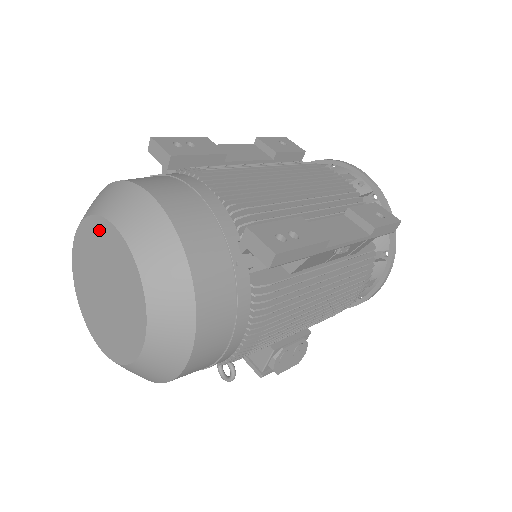
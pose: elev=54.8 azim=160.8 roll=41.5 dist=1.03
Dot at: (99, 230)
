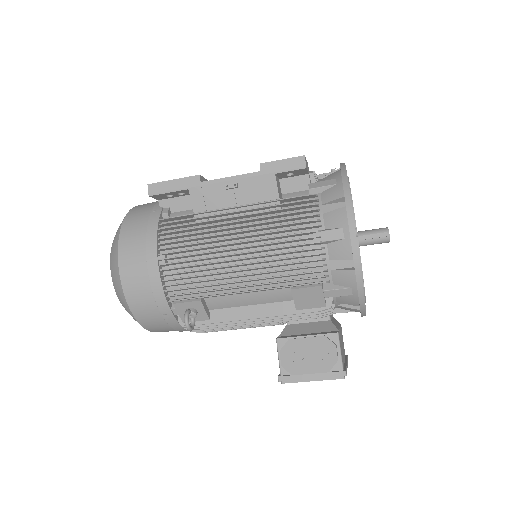
Dot at: occluded
